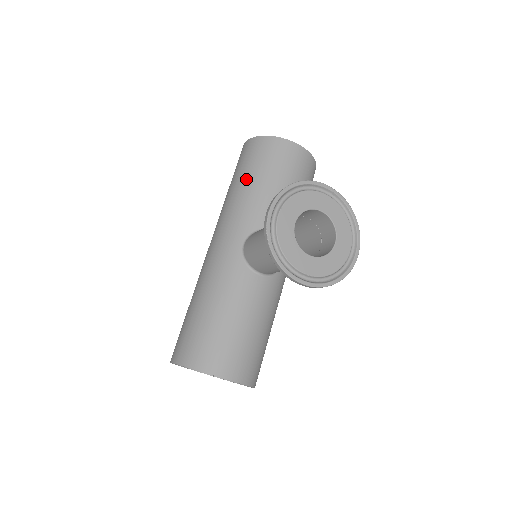
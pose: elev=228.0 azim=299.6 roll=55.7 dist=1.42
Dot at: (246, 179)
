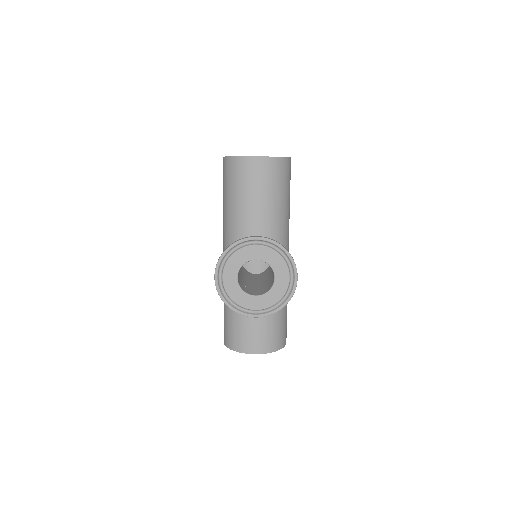
Dot at: (227, 200)
